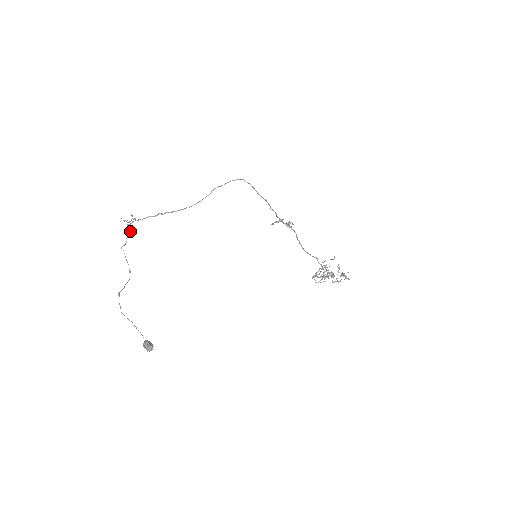
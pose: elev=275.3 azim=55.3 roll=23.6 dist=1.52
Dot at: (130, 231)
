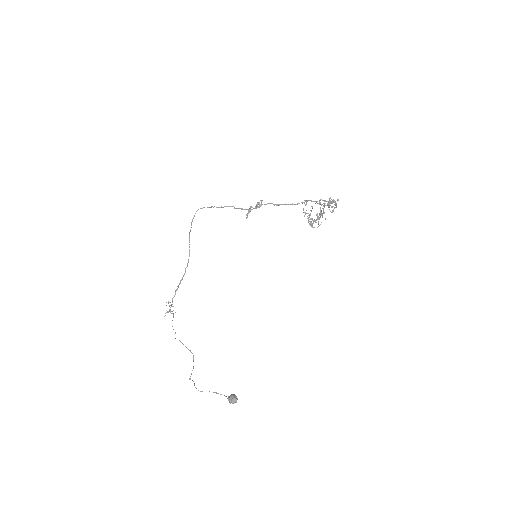
Dot at: occluded
